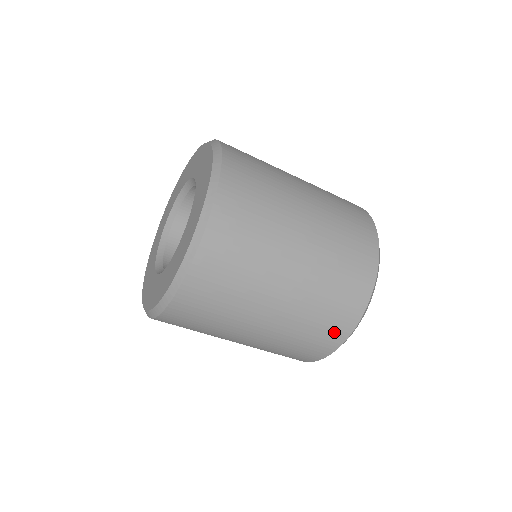
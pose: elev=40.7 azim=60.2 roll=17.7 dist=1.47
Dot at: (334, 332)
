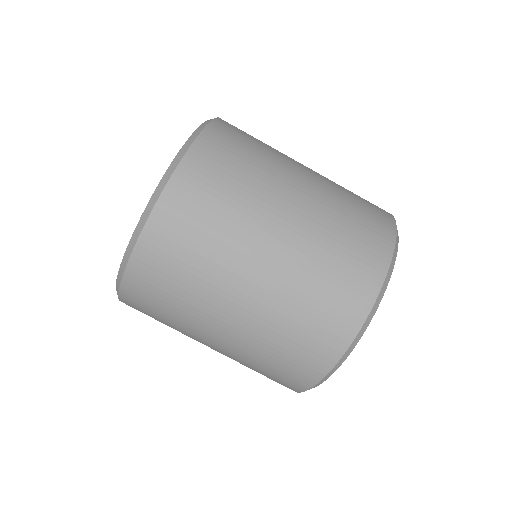
Dot at: (307, 364)
